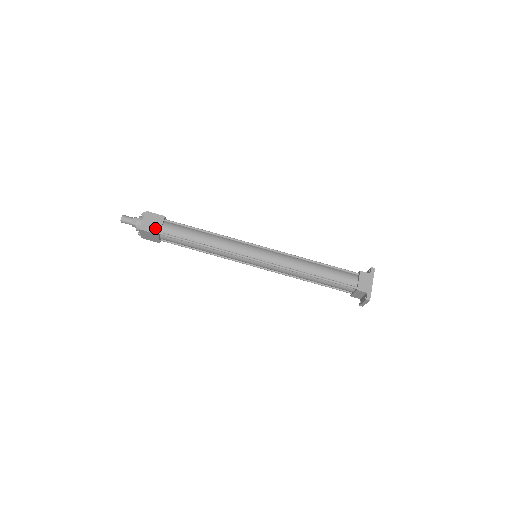
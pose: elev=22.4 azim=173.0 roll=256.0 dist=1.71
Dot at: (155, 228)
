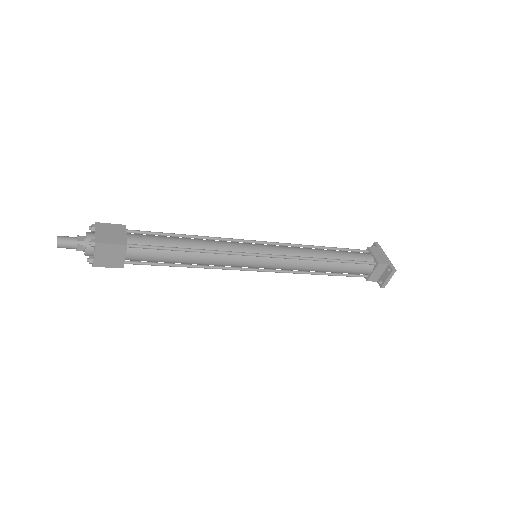
Dot at: (119, 239)
